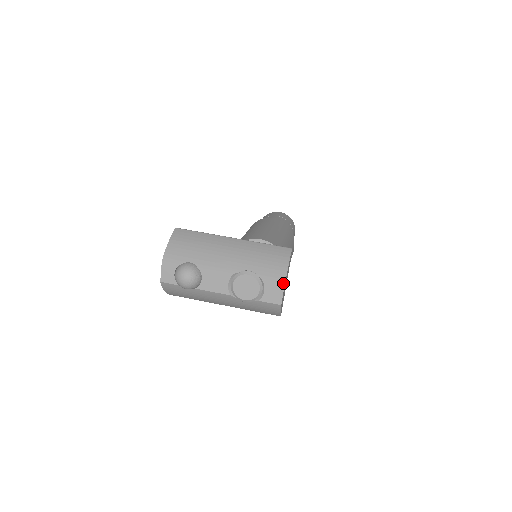
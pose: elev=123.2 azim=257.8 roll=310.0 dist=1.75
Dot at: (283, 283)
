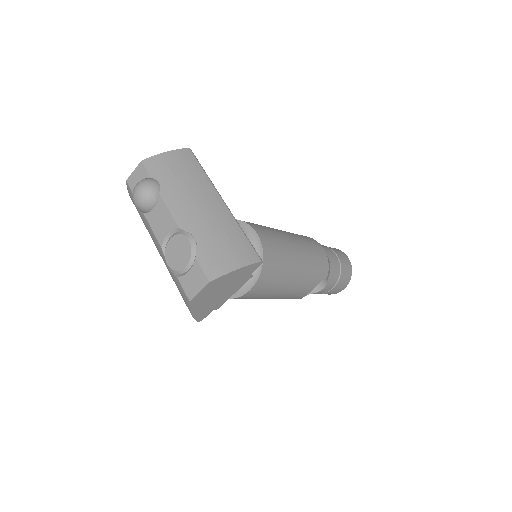
Dot at: (209, 280)
